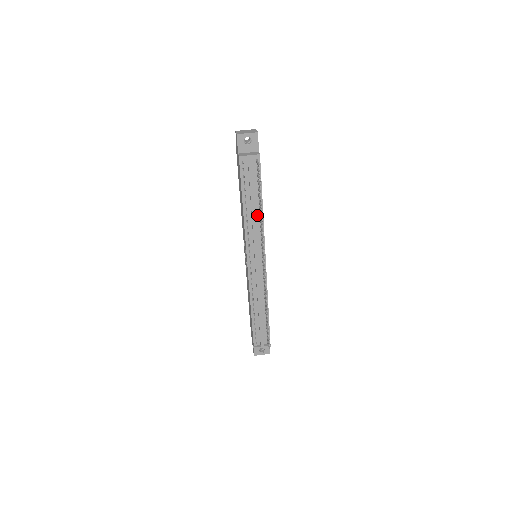
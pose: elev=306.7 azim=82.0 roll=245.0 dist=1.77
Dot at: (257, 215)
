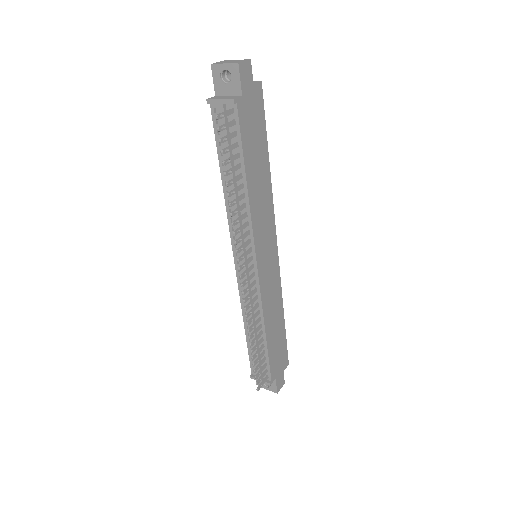
Dot at: occluded
